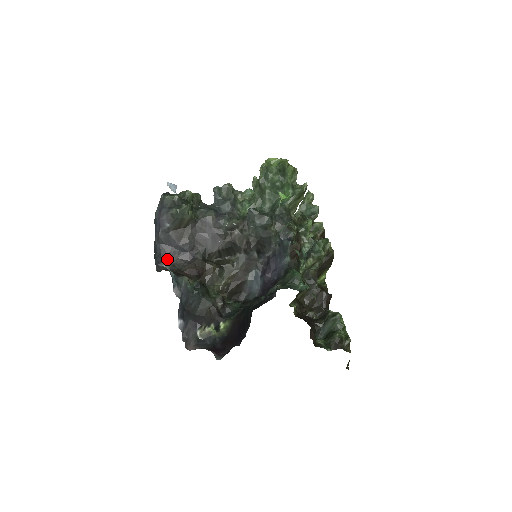
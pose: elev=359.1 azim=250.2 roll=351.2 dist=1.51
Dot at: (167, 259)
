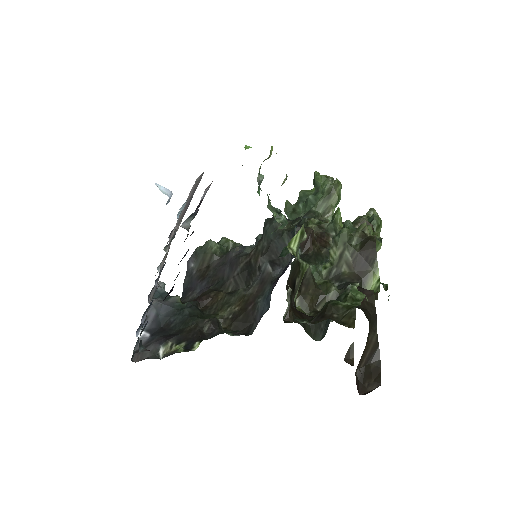
Dot at: (183, 299)
